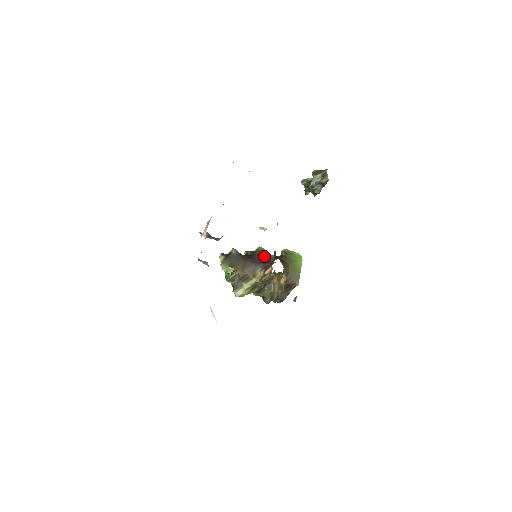
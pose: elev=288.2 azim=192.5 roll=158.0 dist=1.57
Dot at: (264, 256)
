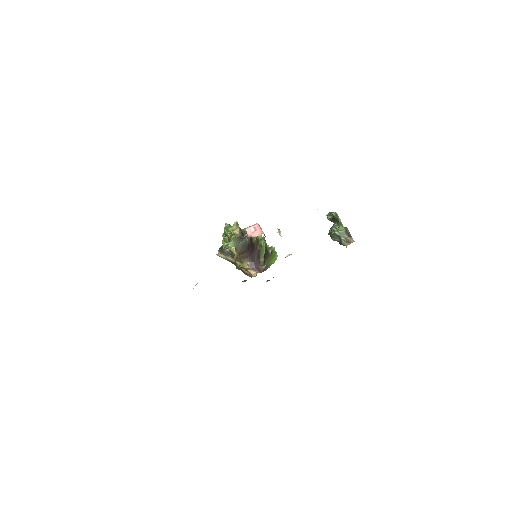
Dot at: (260, 256)
